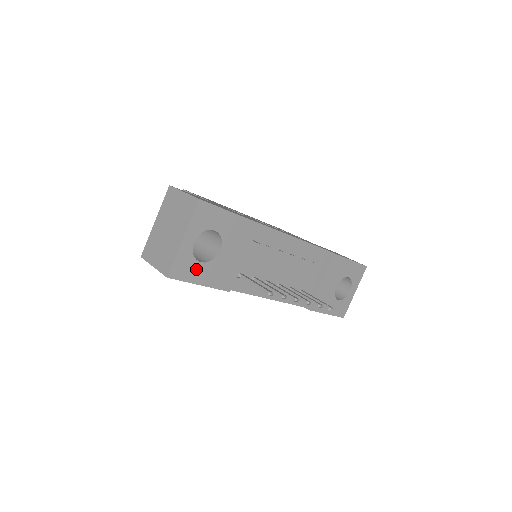
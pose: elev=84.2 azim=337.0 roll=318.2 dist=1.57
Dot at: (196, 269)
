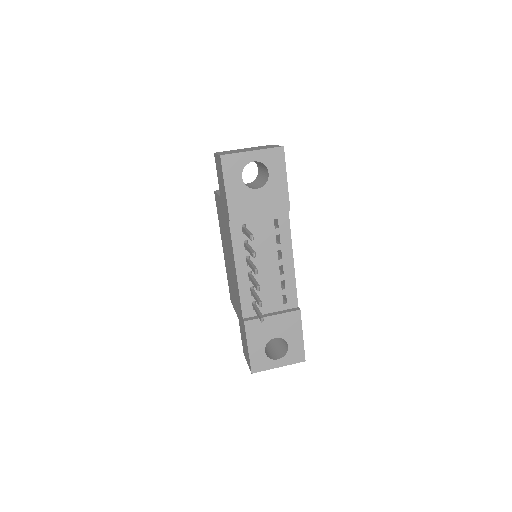
Dot at: (235, 176)
